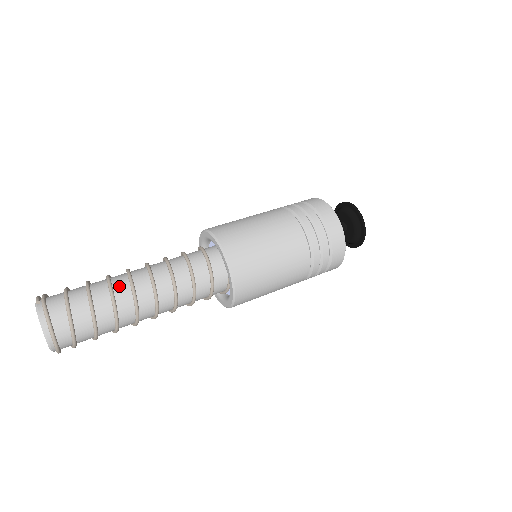
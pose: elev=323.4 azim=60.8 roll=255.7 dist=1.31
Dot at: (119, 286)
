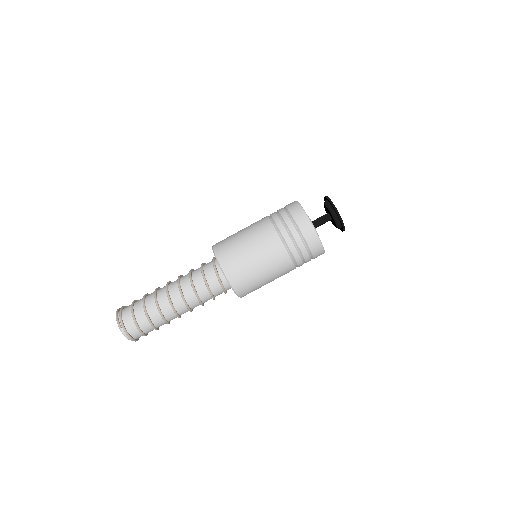
Dot at: (166, 311)
